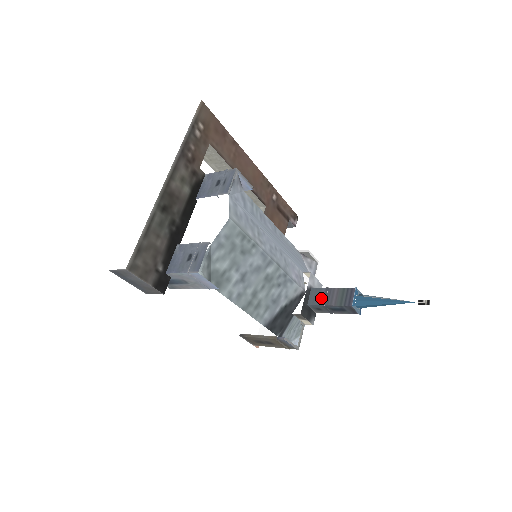
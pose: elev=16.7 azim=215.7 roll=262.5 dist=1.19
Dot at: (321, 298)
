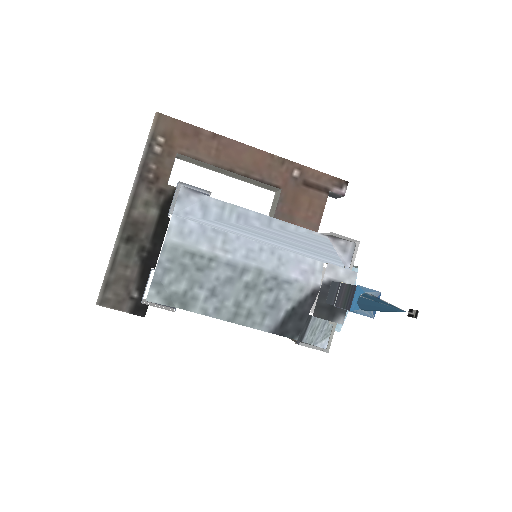
Dot at: (334, 296)
